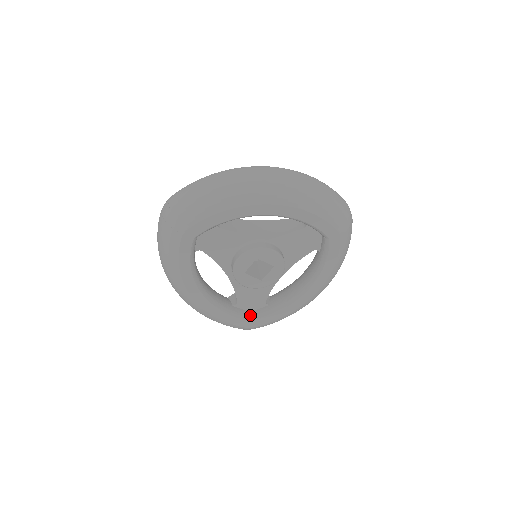
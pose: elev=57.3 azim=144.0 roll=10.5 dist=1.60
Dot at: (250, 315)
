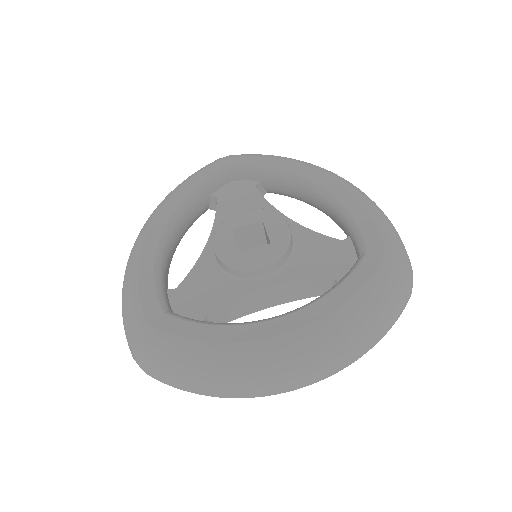
Dot at: (170, 310)
